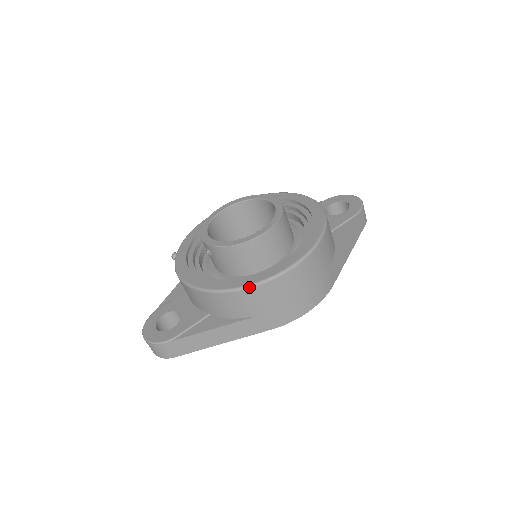
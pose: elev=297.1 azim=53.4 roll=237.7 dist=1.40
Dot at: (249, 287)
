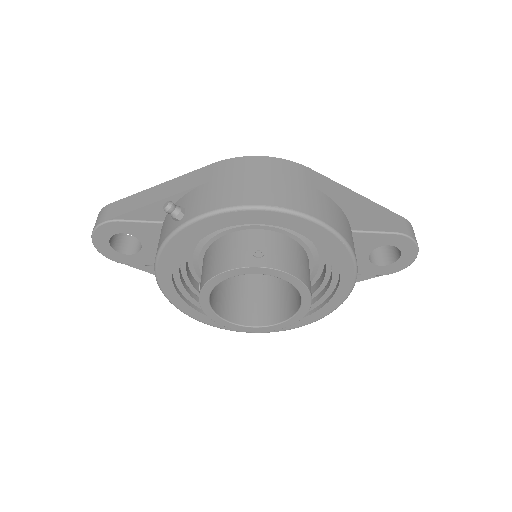
Dot at: (208, 324)
